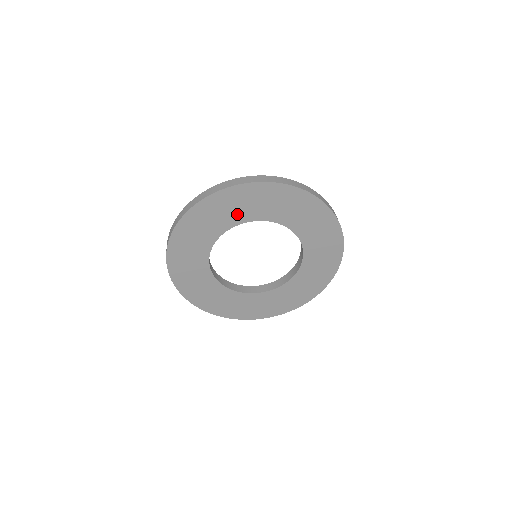
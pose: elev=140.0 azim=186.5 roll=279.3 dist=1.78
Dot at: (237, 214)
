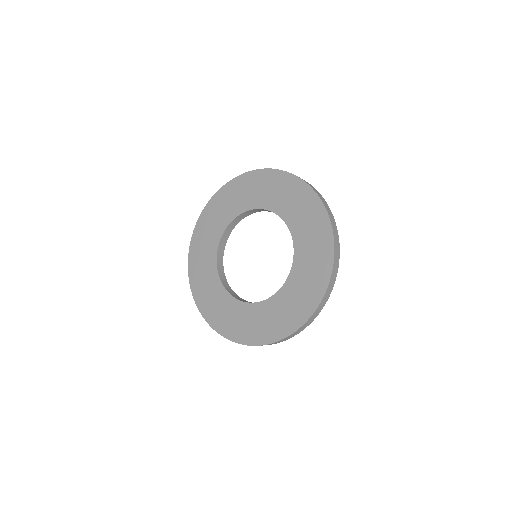
Dot at: (214, 233)
